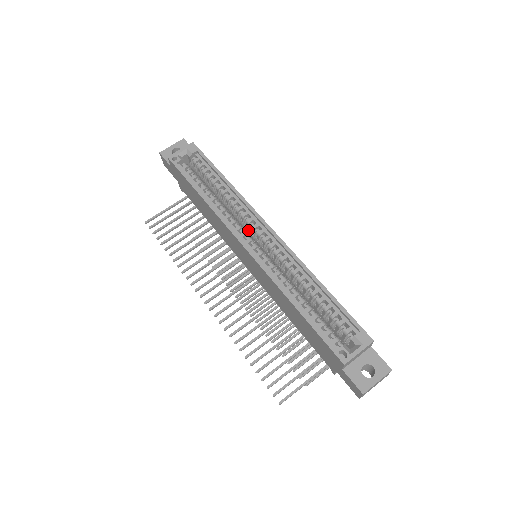
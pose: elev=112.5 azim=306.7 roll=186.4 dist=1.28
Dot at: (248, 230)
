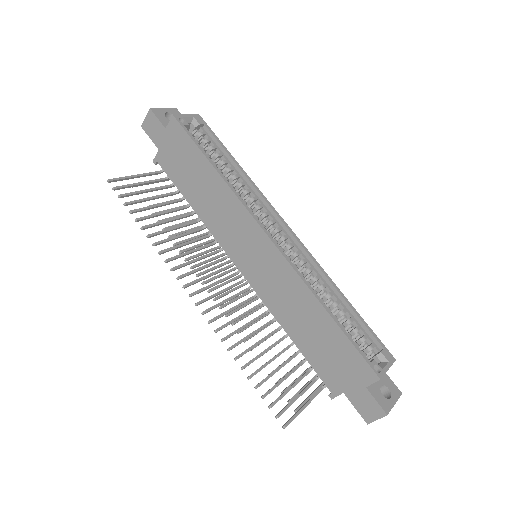
Dot at: occluded
